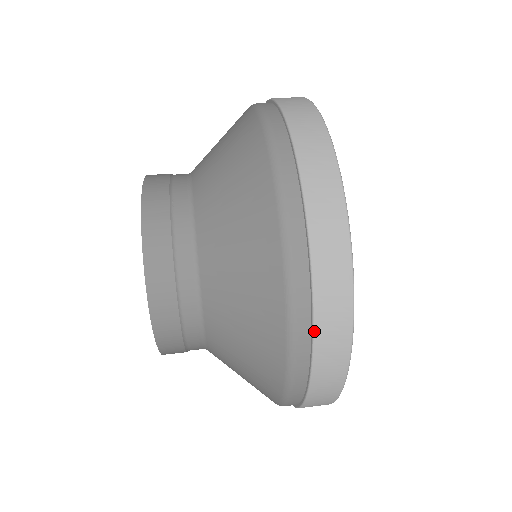
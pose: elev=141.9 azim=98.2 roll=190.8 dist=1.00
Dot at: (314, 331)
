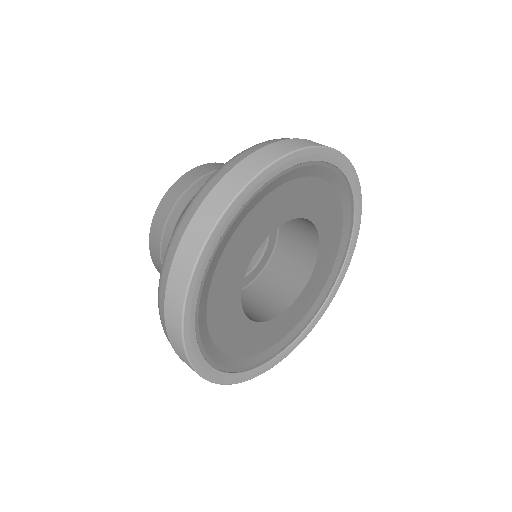
Dot at: (183, 234)
